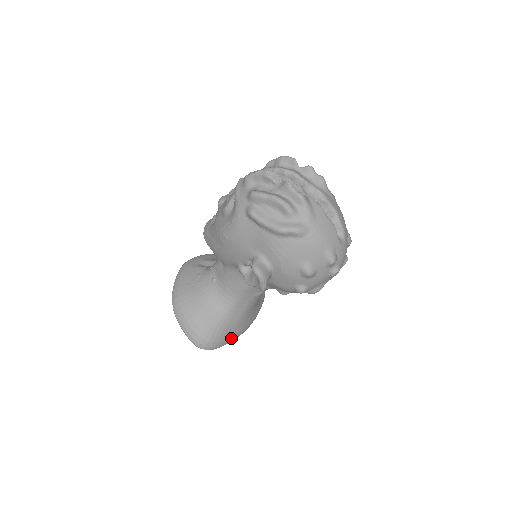
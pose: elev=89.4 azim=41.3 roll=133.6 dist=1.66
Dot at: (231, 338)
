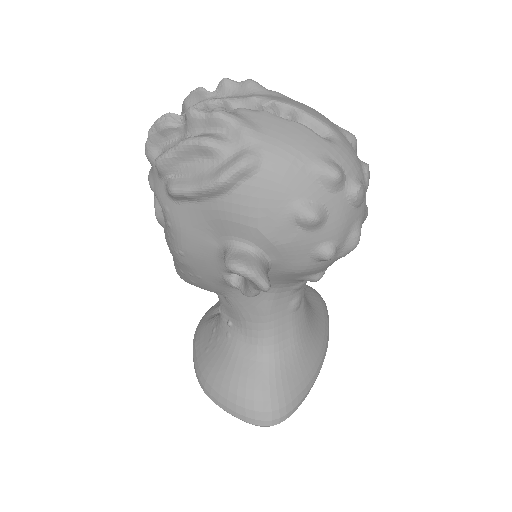
Dot at: (304, 387)
